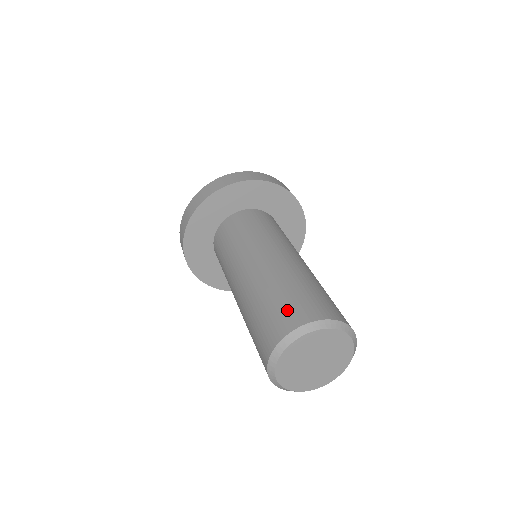
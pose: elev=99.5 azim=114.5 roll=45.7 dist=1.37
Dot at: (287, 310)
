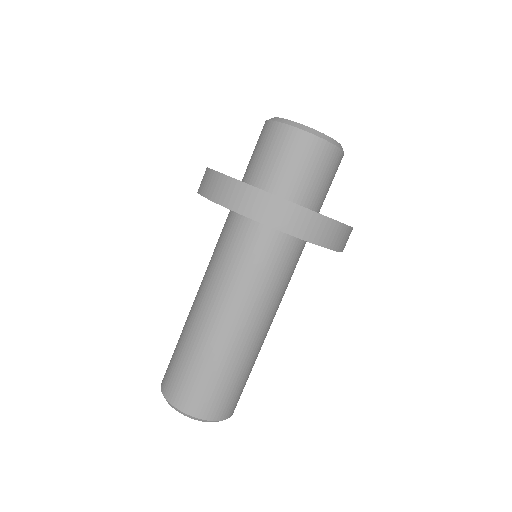
Dot at: (202, 397)
